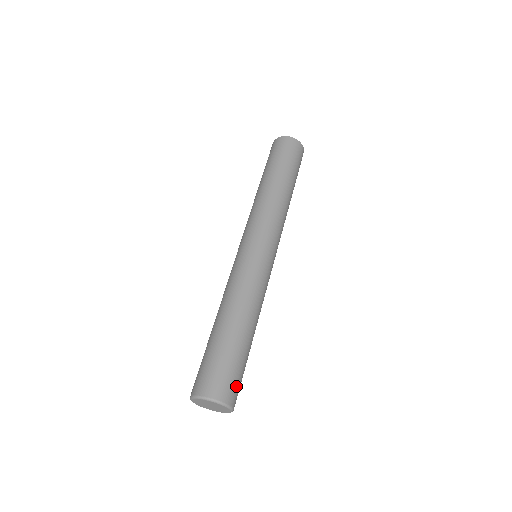
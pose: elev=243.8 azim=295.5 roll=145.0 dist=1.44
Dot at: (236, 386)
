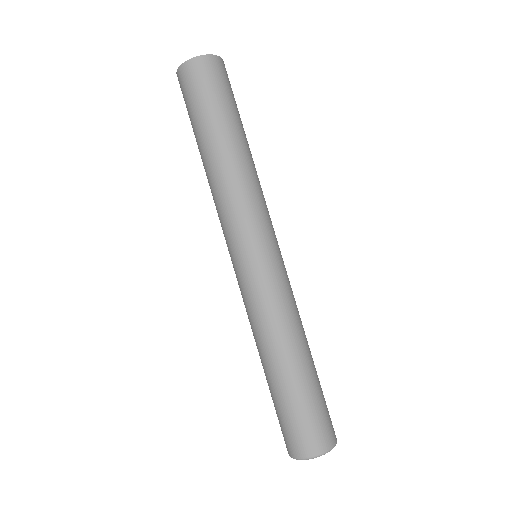
Dot at: (314, 431)
